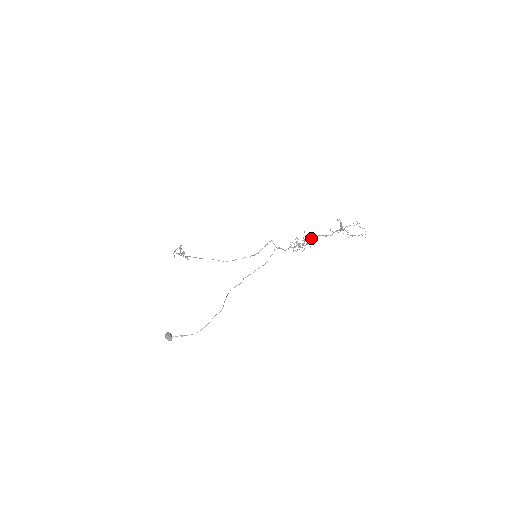
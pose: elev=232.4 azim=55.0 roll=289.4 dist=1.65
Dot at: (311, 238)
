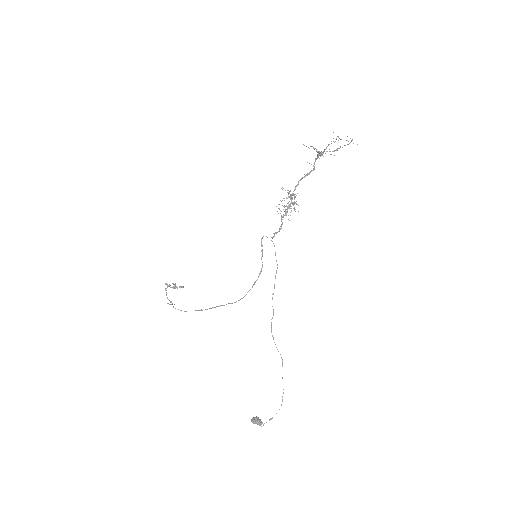
Dot at: (295, 189)
